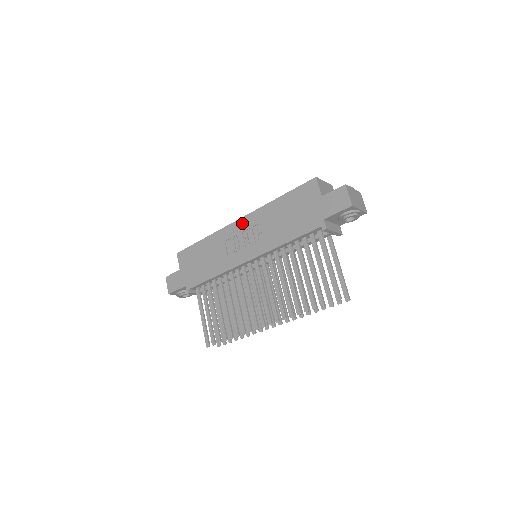
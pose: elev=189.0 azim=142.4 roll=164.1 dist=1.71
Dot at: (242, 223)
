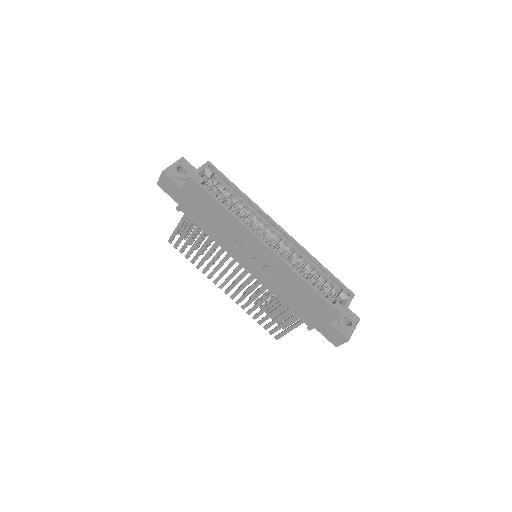
Dot at: (266, 252)
